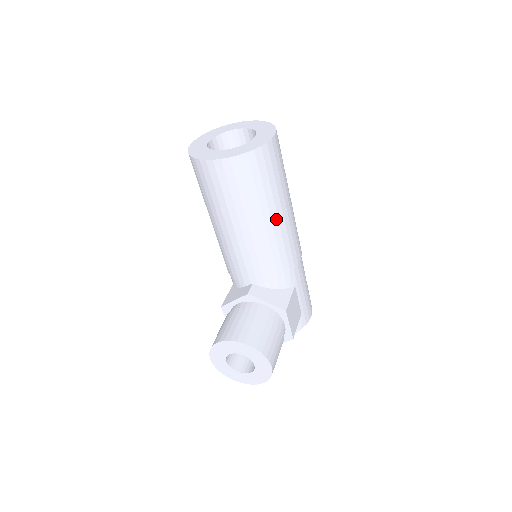
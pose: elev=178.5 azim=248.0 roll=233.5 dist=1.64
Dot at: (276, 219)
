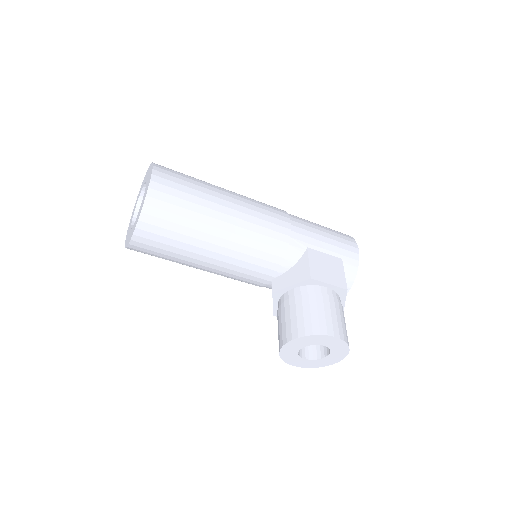
Dot at: (225, 224)
